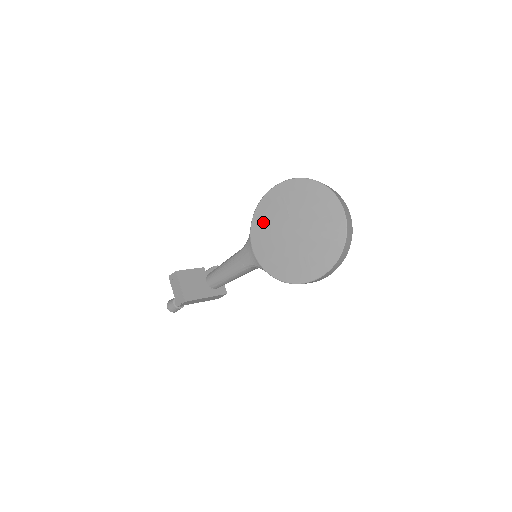
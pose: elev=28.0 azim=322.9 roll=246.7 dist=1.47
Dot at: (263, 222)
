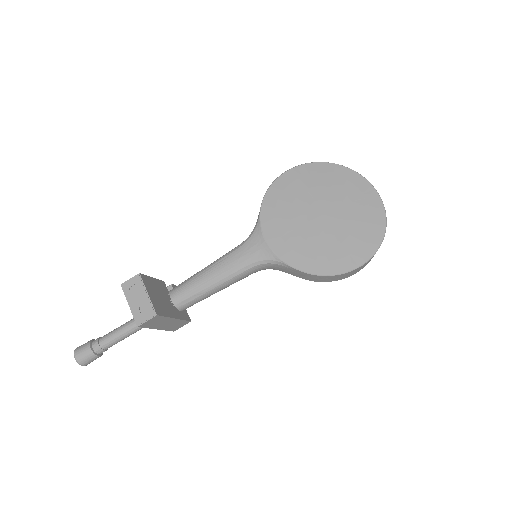
Dot at: (278, 207)
